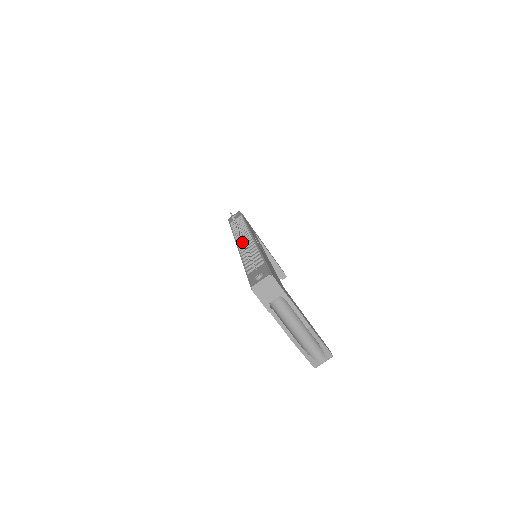
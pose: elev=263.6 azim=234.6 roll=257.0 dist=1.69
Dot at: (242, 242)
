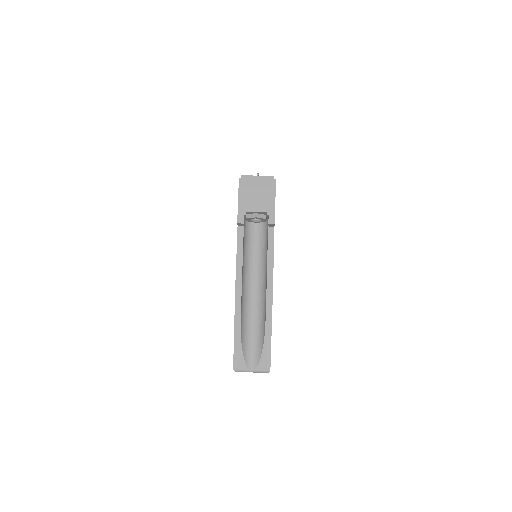
Dot at: occluded
